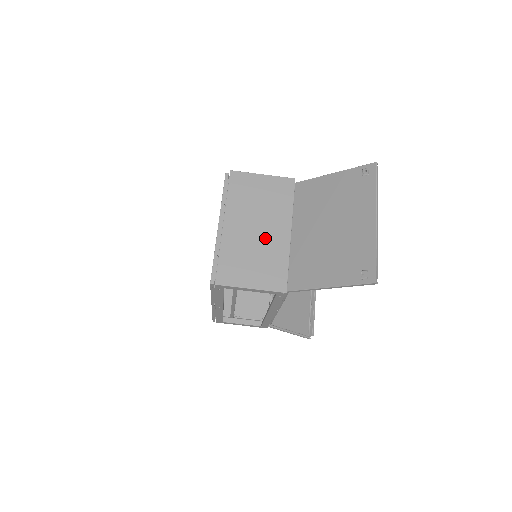
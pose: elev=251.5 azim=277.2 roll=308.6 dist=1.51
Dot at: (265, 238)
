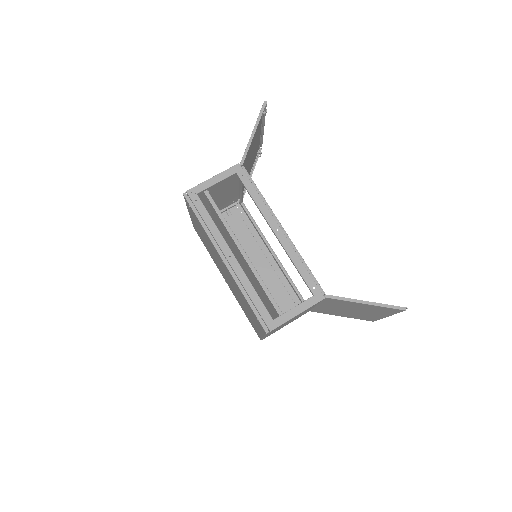
Dot at: (221, 191)
